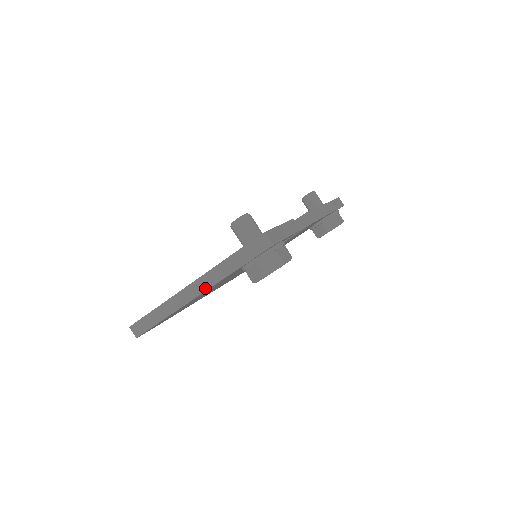
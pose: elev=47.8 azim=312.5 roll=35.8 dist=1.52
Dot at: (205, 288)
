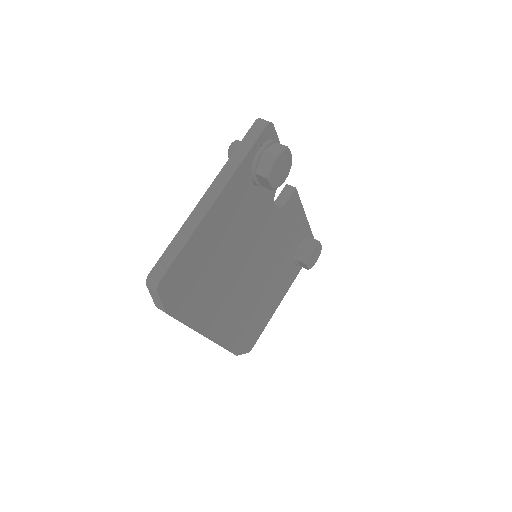
Dot at: (223, 185)
